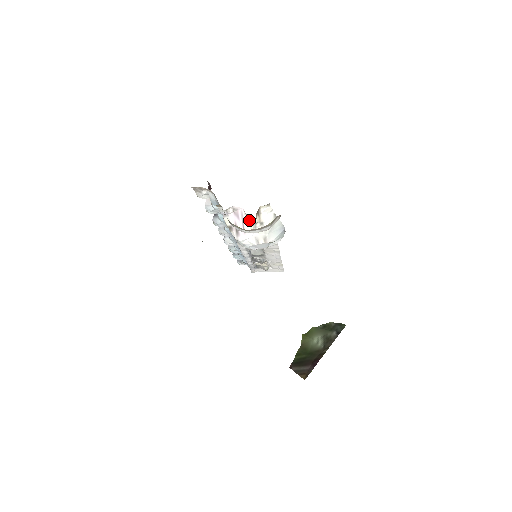
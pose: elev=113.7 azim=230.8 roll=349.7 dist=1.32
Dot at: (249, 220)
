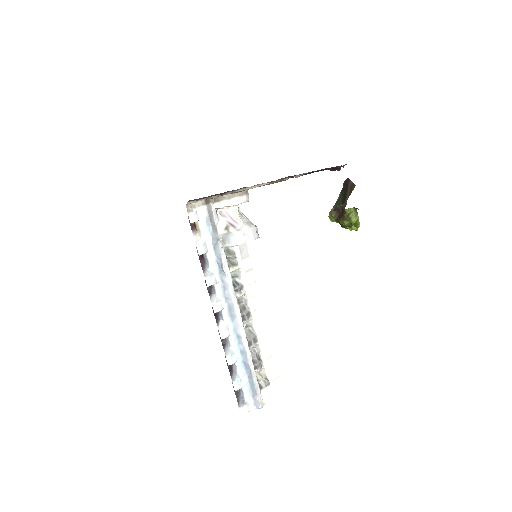
Dot at: (234, 210)
